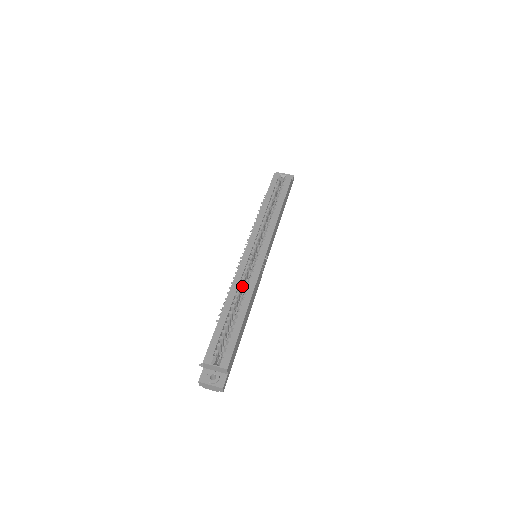
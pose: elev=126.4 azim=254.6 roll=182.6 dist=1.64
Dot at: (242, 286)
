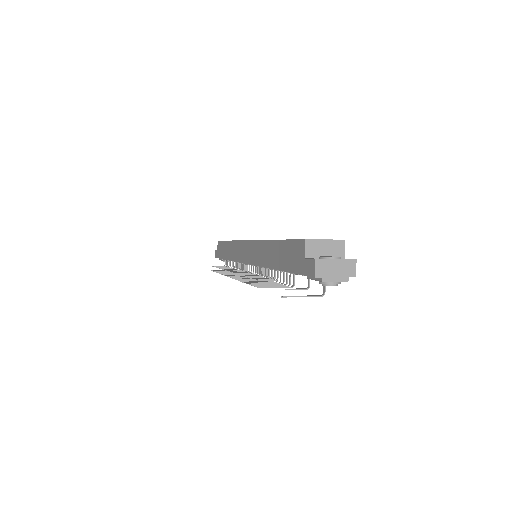
Dot at: occluded
